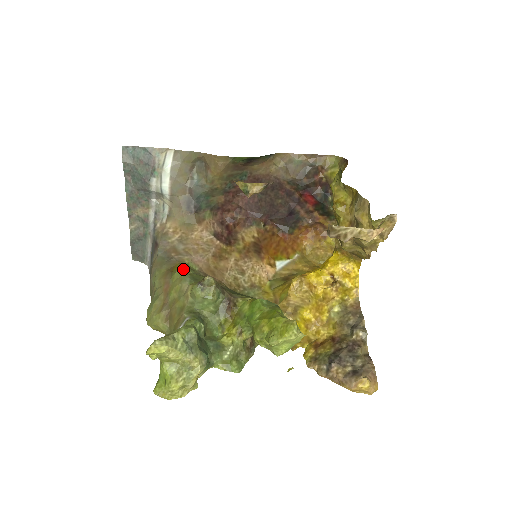
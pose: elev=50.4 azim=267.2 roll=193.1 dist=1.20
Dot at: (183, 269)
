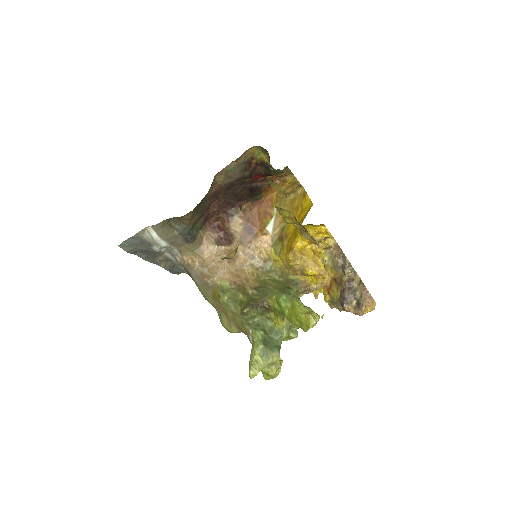
Dot at: (223, 298)
